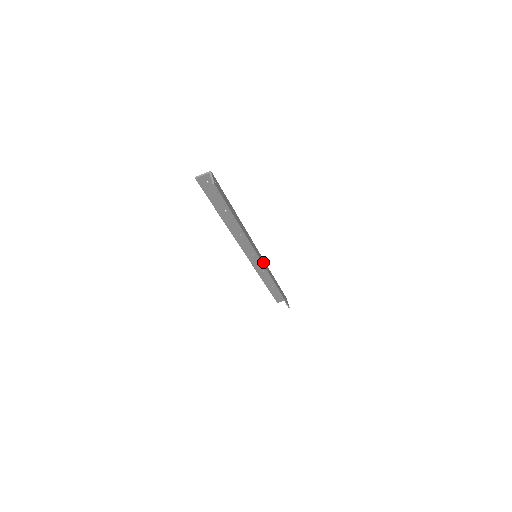
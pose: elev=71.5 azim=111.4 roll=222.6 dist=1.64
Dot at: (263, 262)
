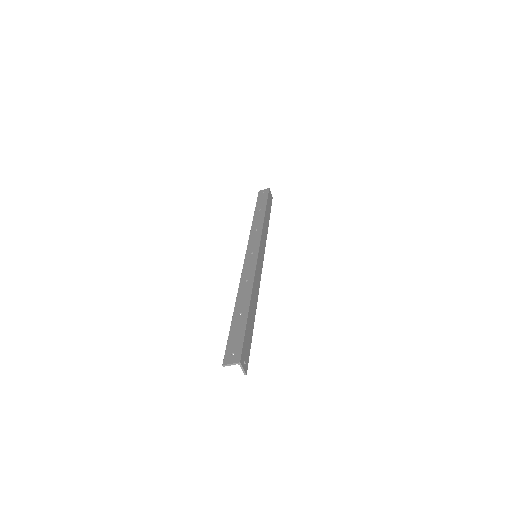
Dot at: (262, 252)
